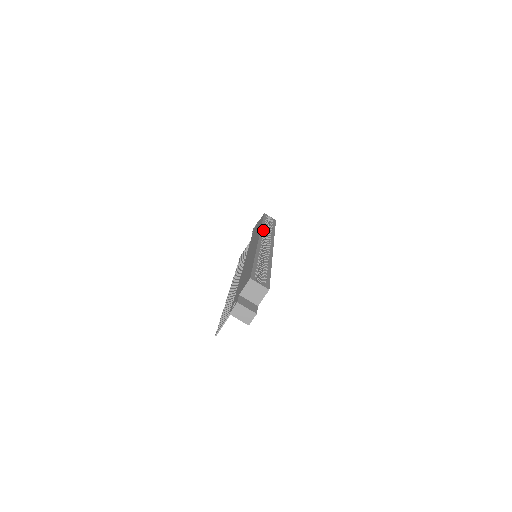
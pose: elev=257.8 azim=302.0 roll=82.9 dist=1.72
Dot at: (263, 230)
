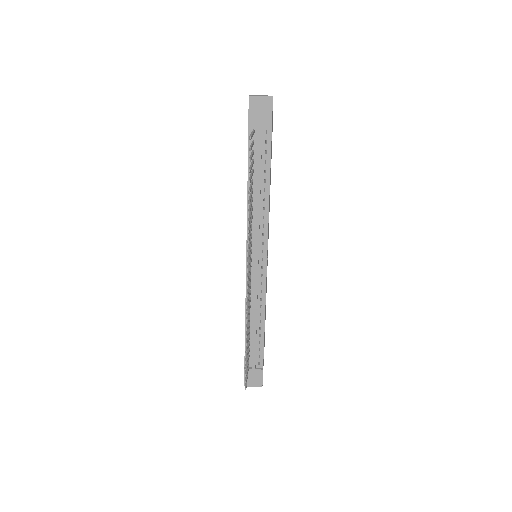
Dot at: occluded
